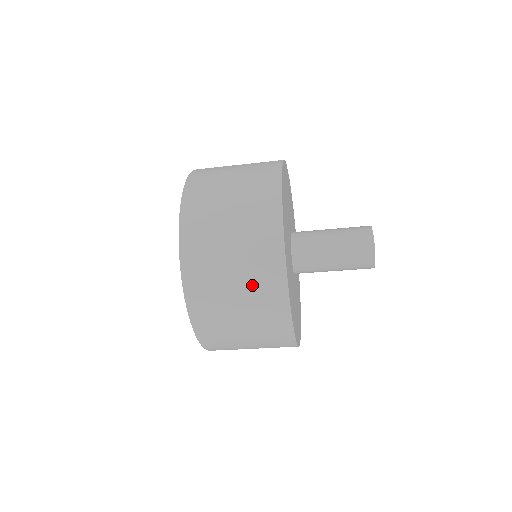
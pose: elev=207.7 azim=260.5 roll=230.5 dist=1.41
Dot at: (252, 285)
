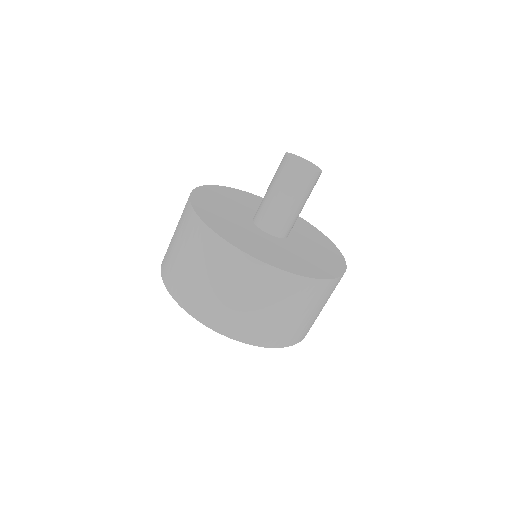
Dot at: (180, 222)
